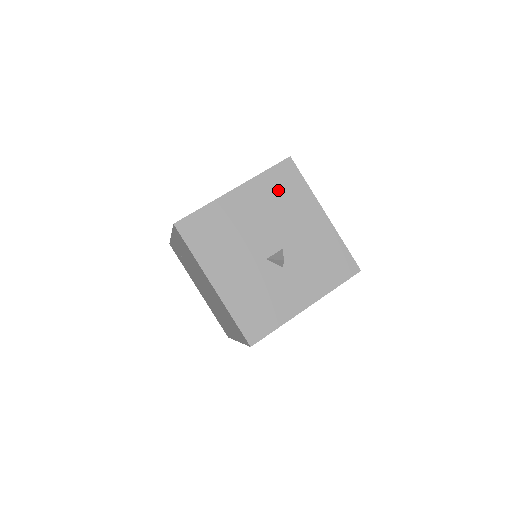
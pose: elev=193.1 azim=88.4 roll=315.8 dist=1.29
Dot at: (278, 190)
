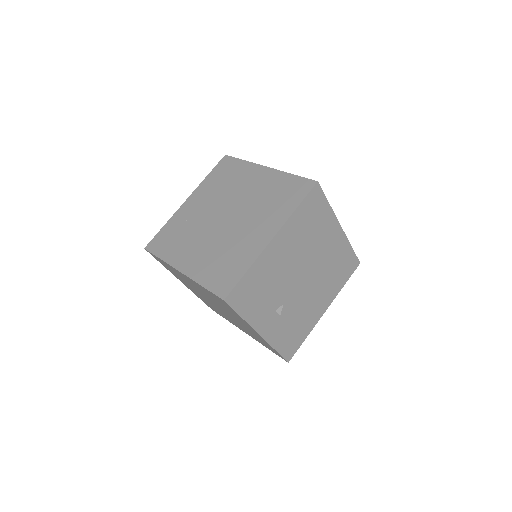
Dot at: occluded
